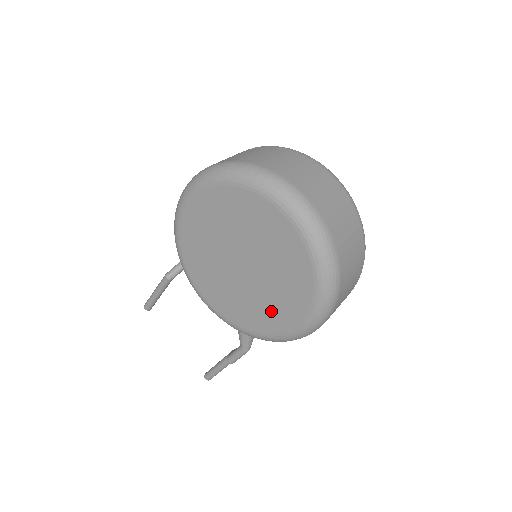
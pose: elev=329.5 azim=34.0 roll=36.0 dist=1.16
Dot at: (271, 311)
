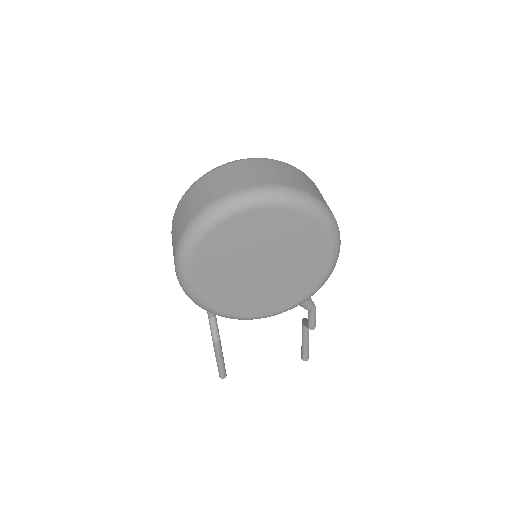
Dot at: (308, 267)
